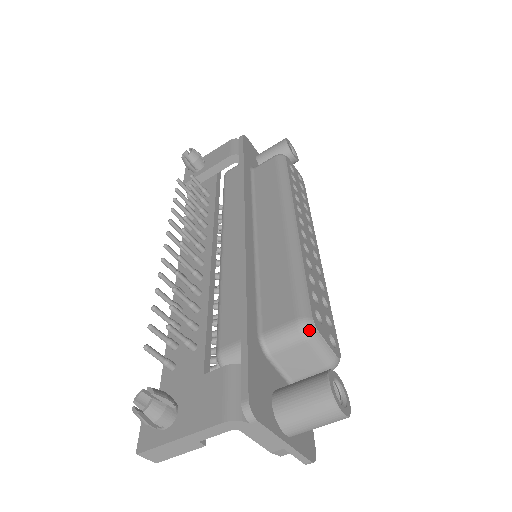
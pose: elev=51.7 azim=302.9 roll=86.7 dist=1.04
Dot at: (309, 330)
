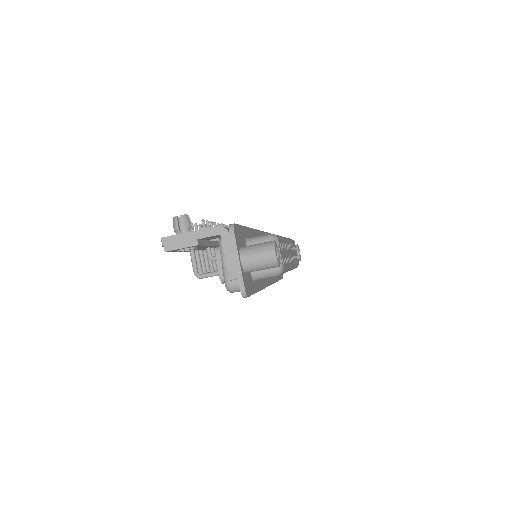
Dot at: (274, 237)
